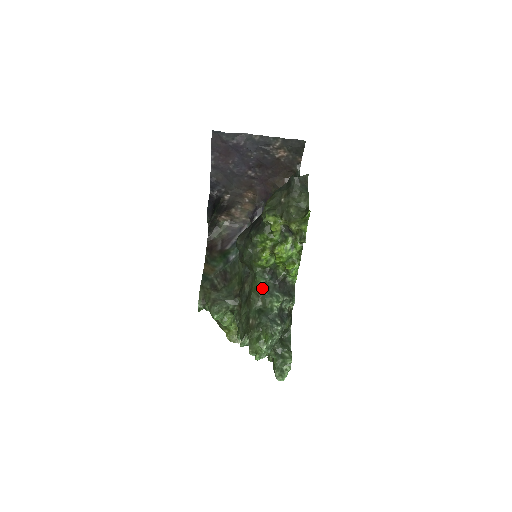
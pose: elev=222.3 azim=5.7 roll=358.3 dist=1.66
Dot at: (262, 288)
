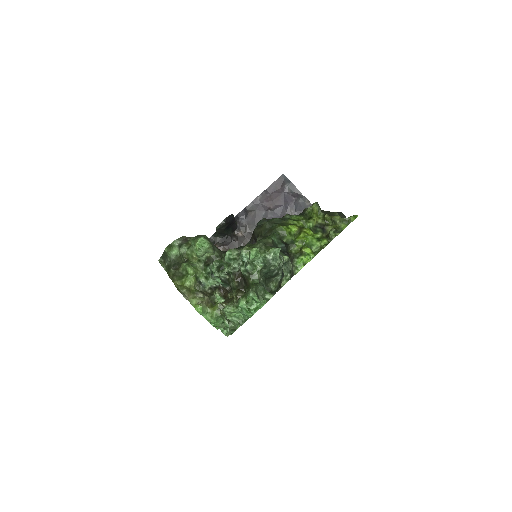
Dot at: (273, 243)
